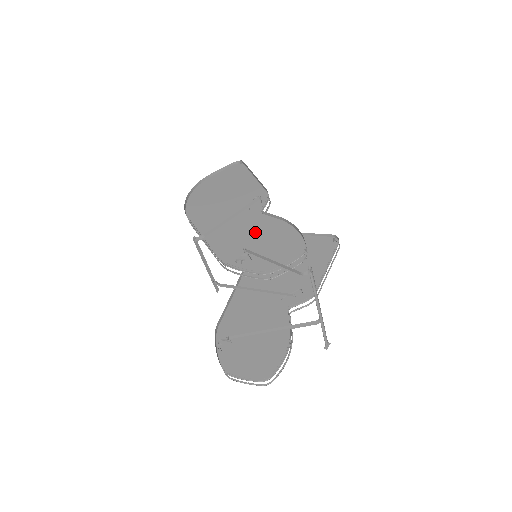
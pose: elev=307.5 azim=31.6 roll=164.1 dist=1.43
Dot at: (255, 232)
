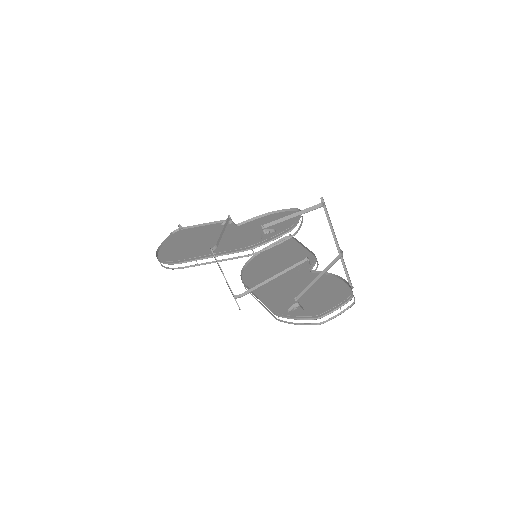
Dot at: (249, 230)
